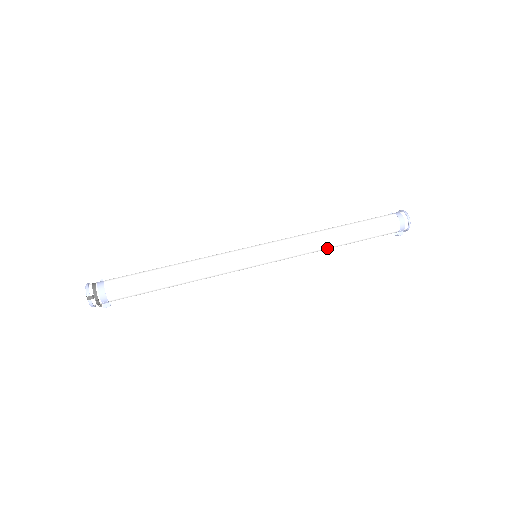
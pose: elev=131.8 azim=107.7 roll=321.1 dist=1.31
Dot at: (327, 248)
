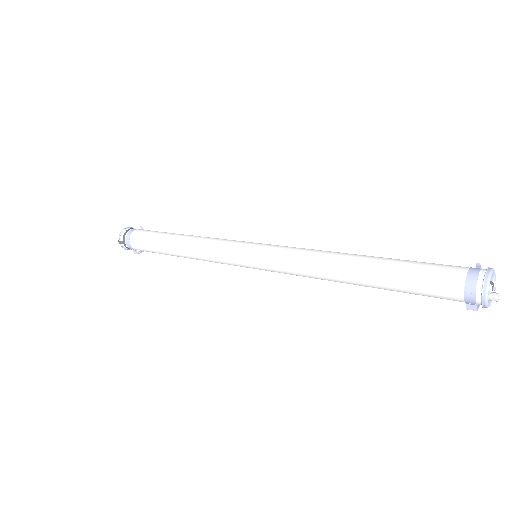
Dot at: (338, 281)
